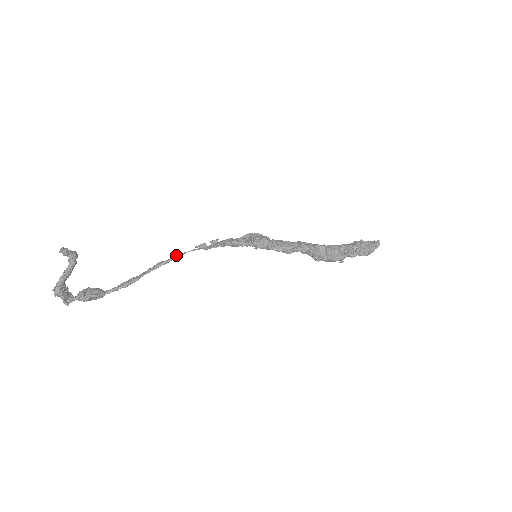
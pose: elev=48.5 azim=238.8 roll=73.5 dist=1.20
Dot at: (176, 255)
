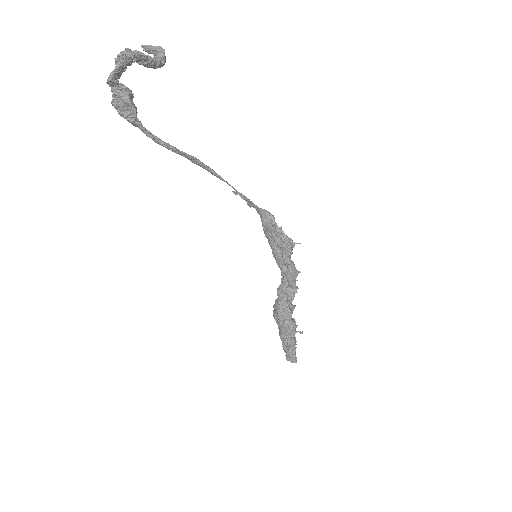
Dot at: occluded
